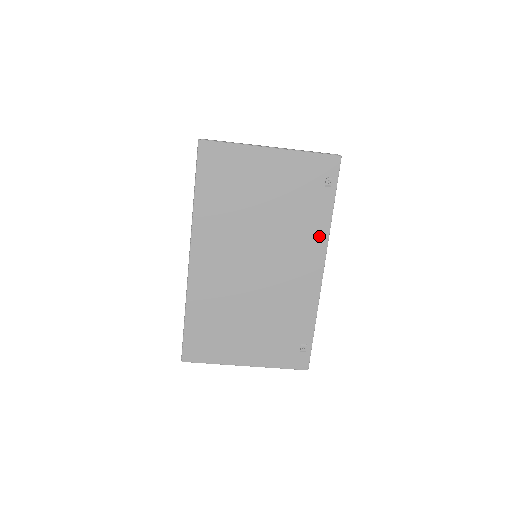
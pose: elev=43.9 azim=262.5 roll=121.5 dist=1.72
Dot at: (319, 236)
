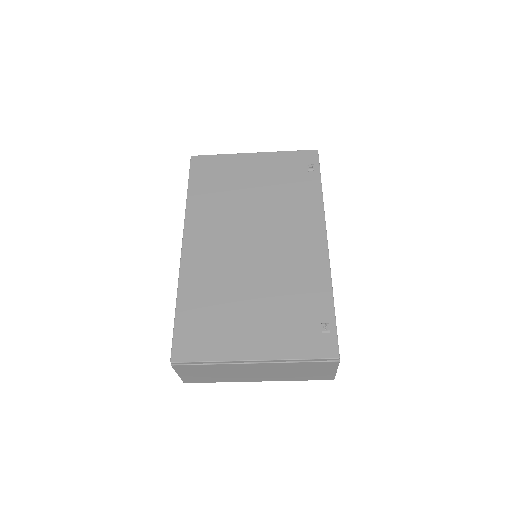
Dot at: (314, 210)
